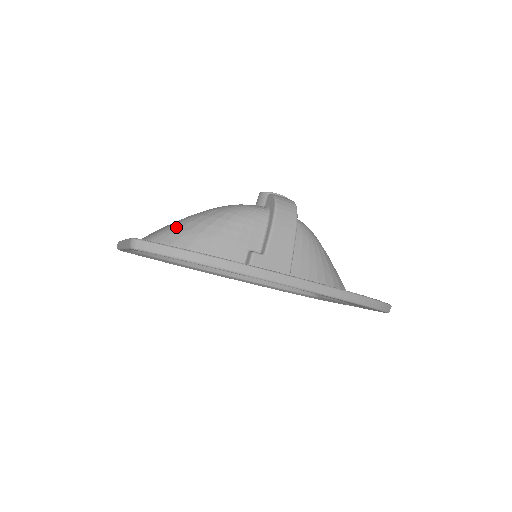
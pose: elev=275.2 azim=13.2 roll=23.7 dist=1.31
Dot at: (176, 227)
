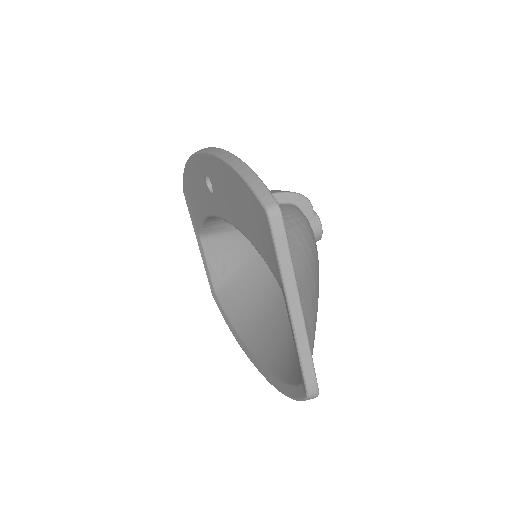
Dot at: occluded
